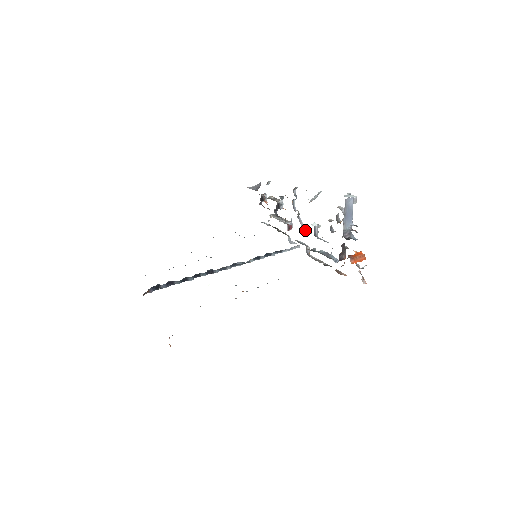
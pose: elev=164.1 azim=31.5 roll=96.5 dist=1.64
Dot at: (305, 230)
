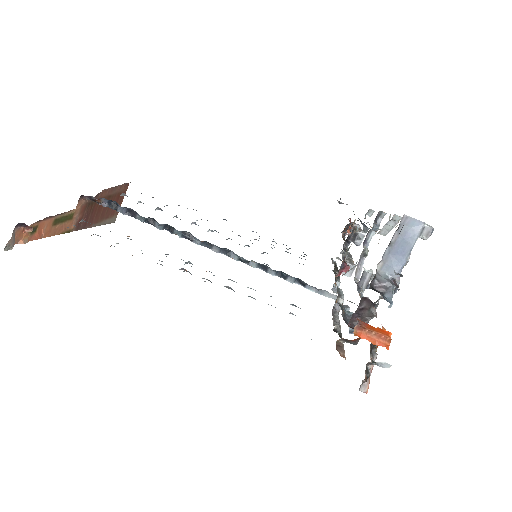
Dot at: (357, 278)
